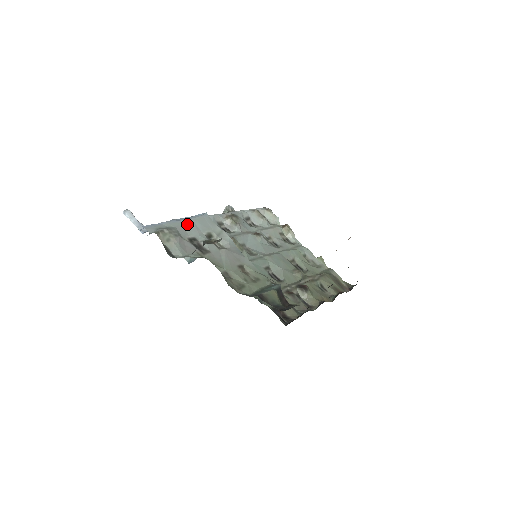
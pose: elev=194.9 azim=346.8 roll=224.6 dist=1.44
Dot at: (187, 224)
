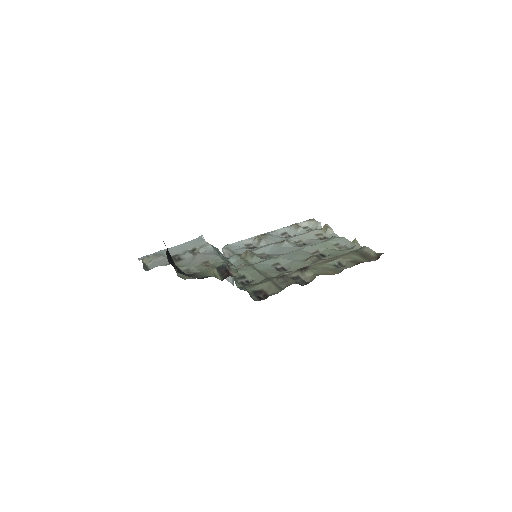
Dot at: (177, 247)
